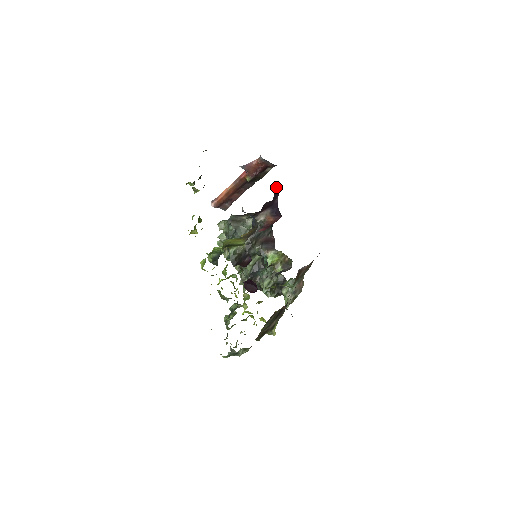
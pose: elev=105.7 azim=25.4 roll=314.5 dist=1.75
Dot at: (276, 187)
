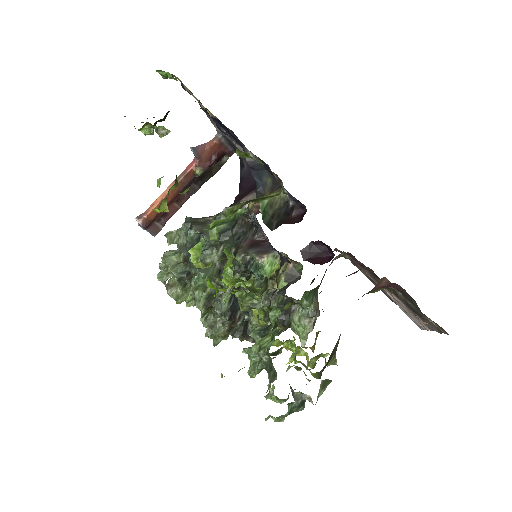
Dot at: (244, 176)
